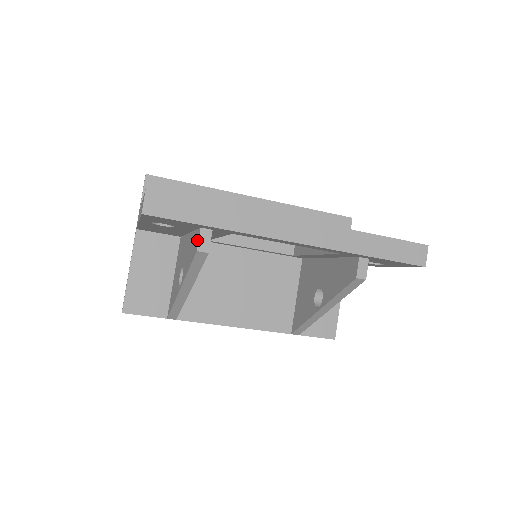
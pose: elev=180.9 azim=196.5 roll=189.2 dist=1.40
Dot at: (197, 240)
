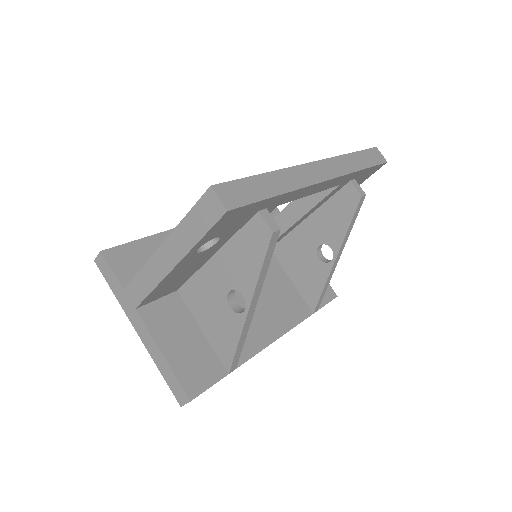
Dot at: (261, 226)
